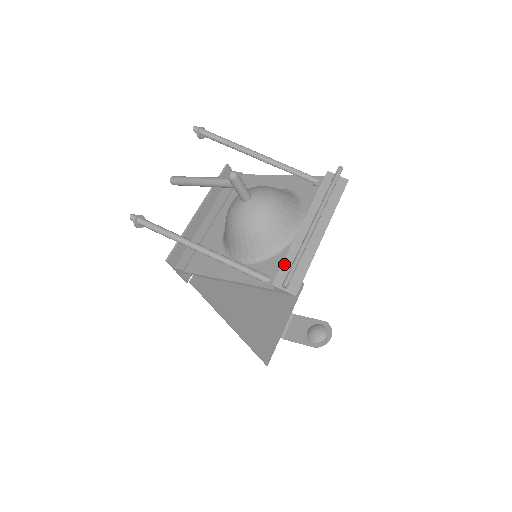
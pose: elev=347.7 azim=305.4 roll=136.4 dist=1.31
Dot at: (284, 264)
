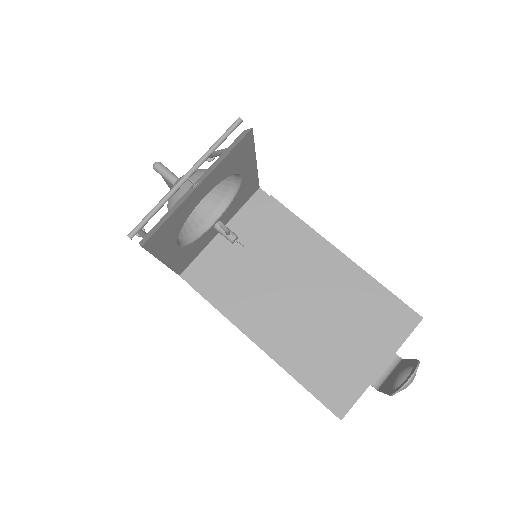
Dot at: (157, 223)
